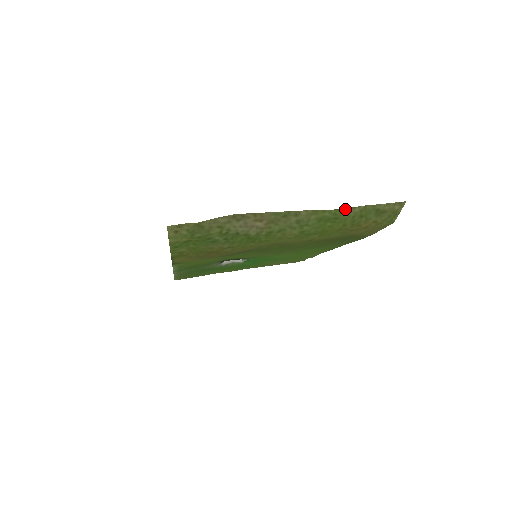
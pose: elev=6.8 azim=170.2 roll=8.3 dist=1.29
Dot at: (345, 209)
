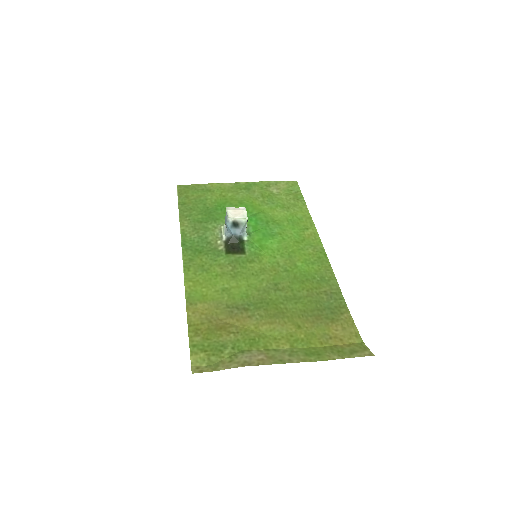
Dot at: (327, 360)
